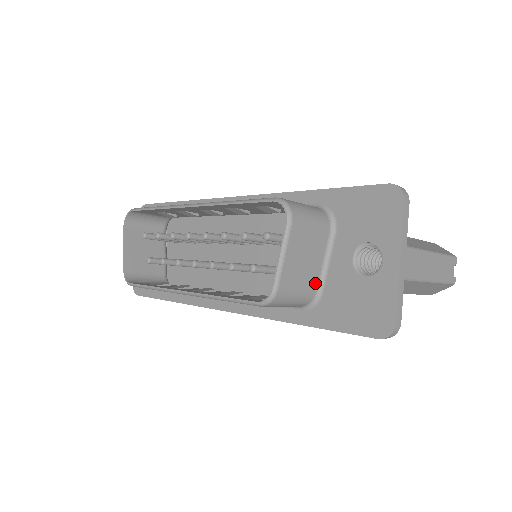
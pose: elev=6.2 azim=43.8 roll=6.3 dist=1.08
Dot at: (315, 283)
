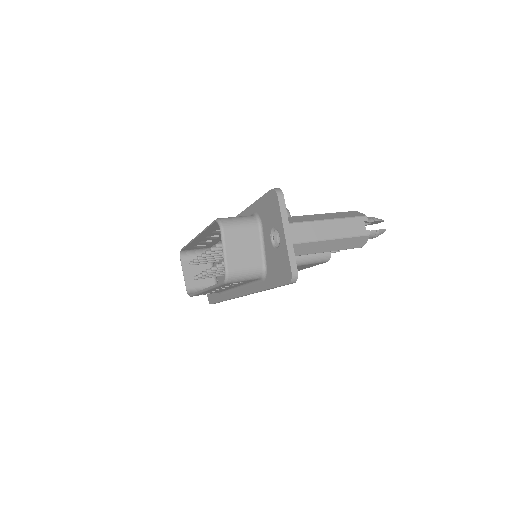
Dot at: (259, 261)
